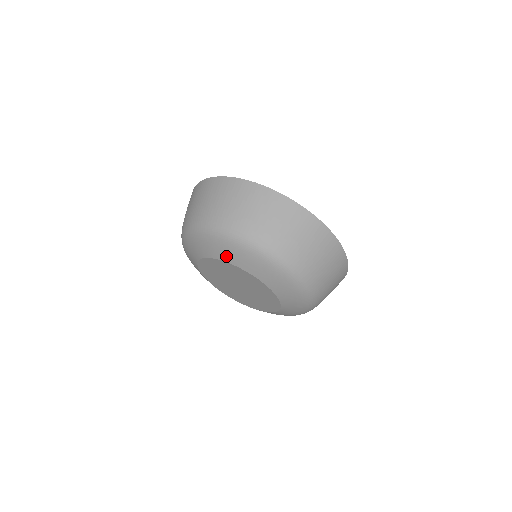
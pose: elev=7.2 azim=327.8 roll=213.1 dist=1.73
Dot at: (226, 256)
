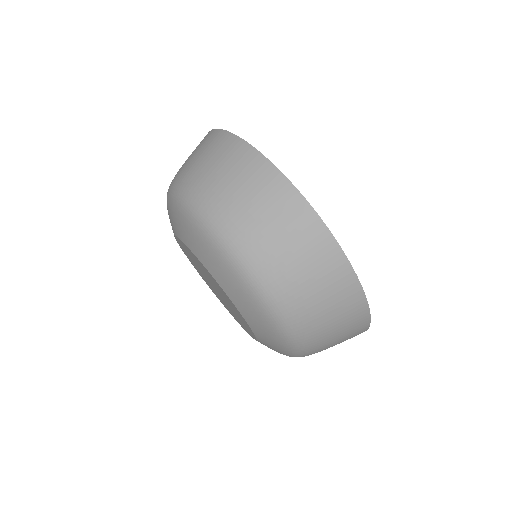
Dot at: occluded
